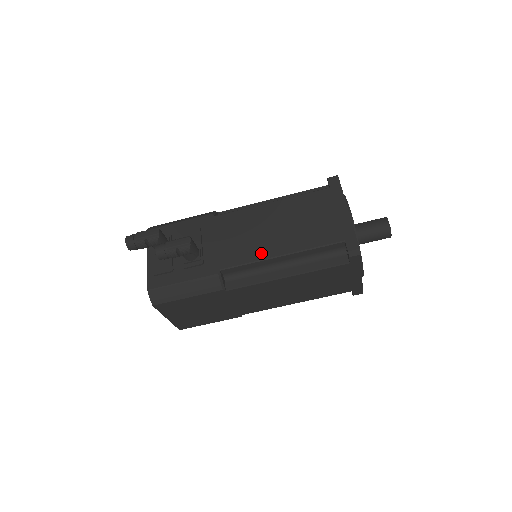
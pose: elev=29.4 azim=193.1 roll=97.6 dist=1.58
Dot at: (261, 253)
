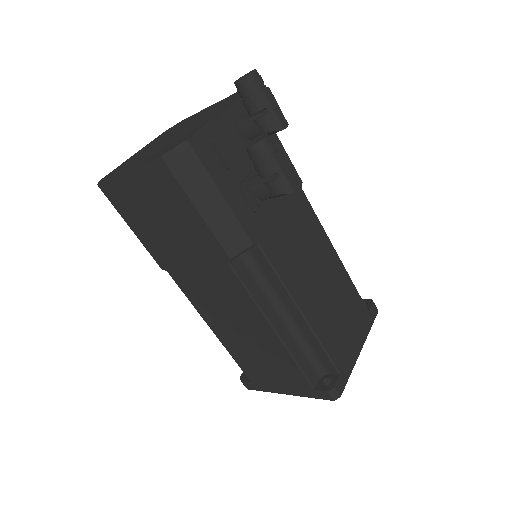
Dot at: (295, 286)
